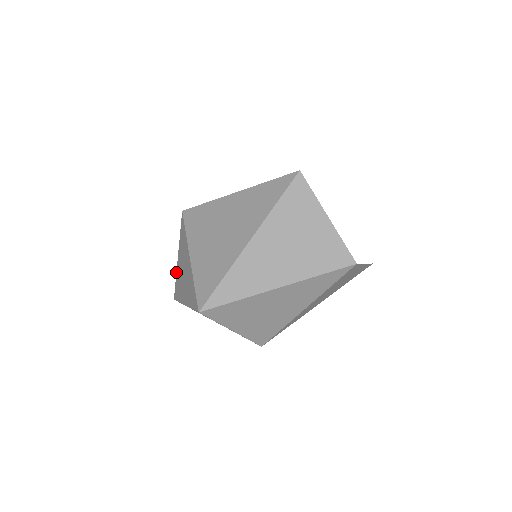
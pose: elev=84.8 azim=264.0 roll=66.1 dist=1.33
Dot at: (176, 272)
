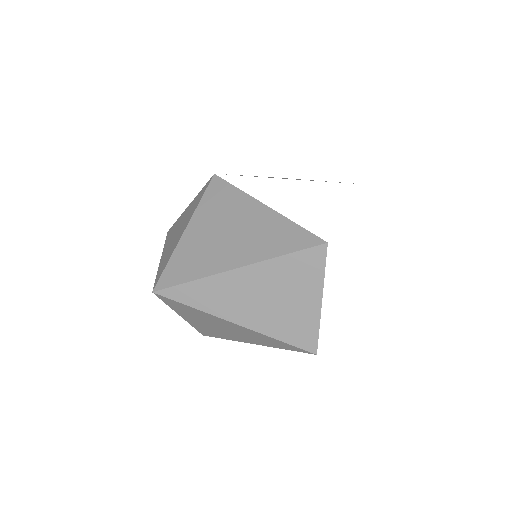
Dot at: (181, 214)
